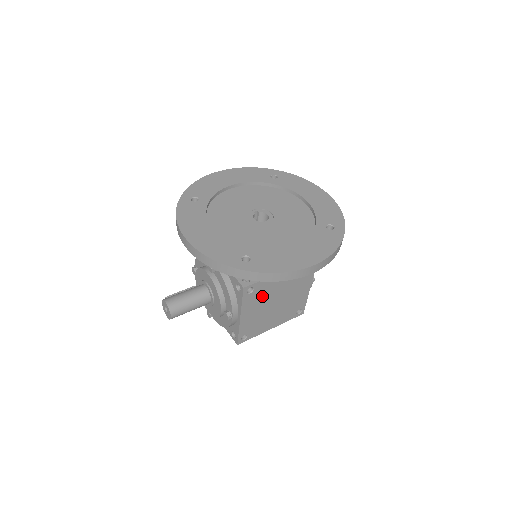
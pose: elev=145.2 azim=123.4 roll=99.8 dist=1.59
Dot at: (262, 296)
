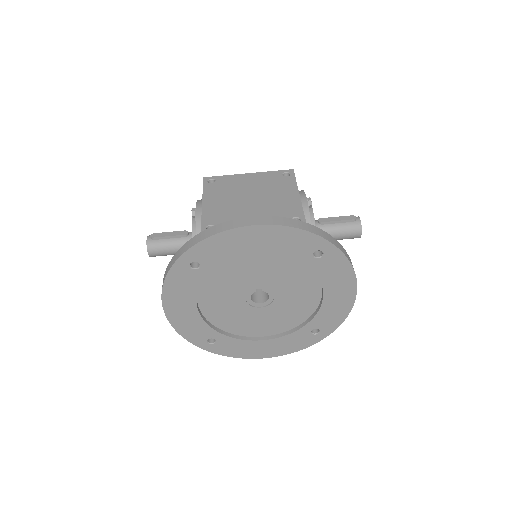
Dot at: occluded
